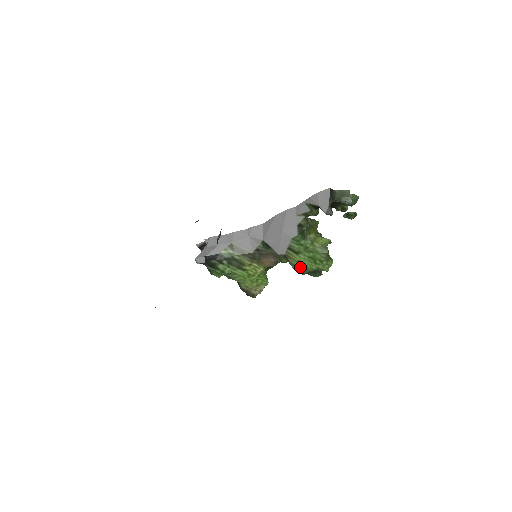
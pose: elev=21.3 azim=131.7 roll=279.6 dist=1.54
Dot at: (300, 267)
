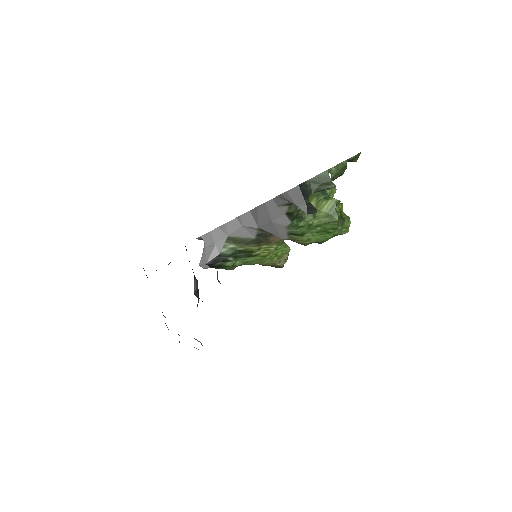
Dot at: occluded
